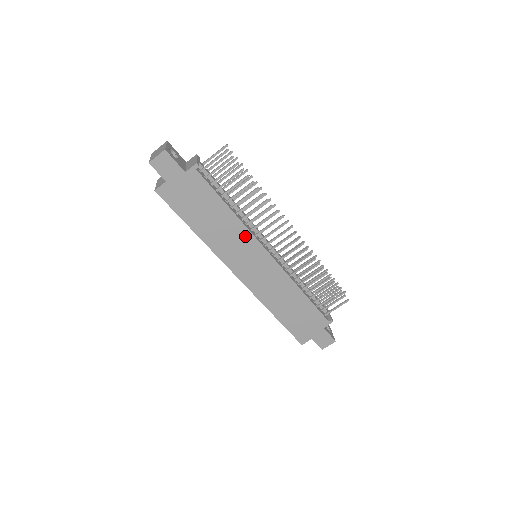
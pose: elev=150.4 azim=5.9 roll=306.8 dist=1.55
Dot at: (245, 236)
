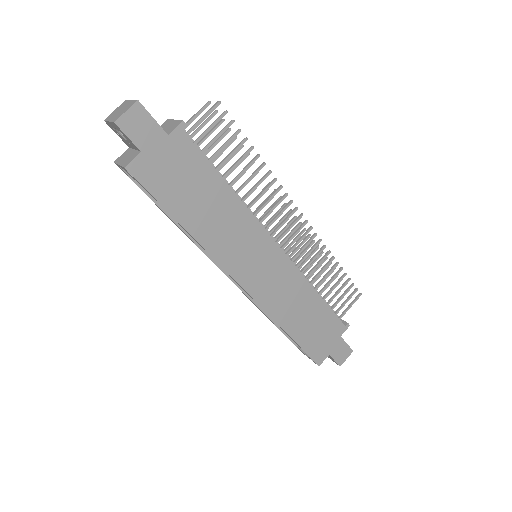
Dot at: (249, 225)
